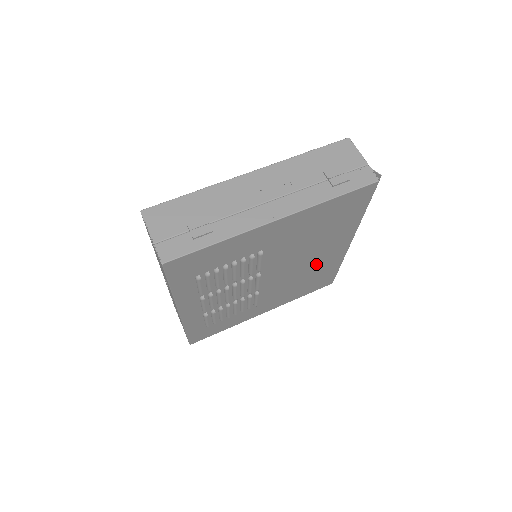
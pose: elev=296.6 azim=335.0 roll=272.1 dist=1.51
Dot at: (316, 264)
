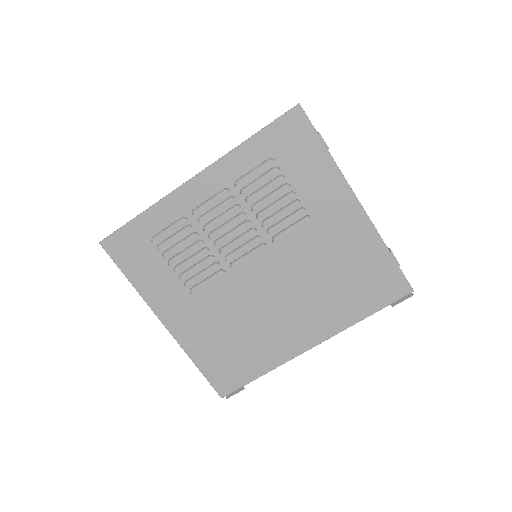
Dot at: (272, 327)
